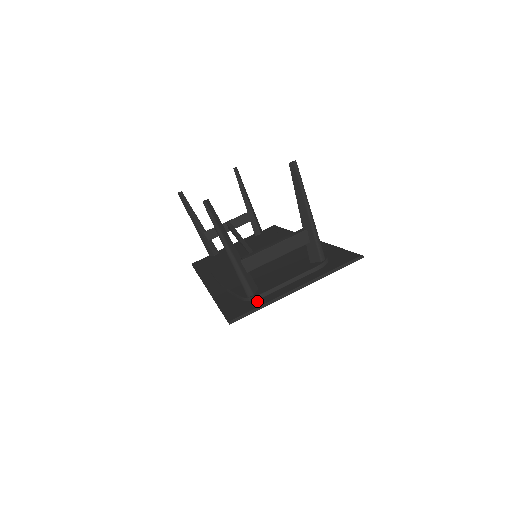
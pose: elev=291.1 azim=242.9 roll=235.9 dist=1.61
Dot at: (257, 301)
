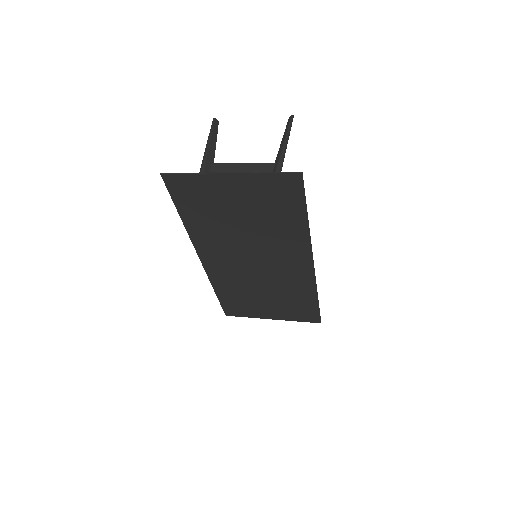
Dot at: (196, 182)
